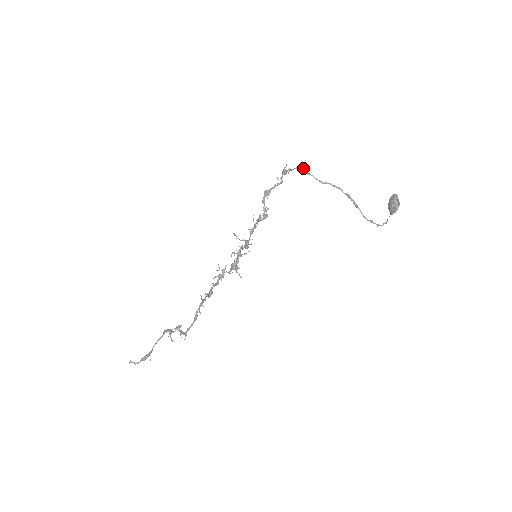
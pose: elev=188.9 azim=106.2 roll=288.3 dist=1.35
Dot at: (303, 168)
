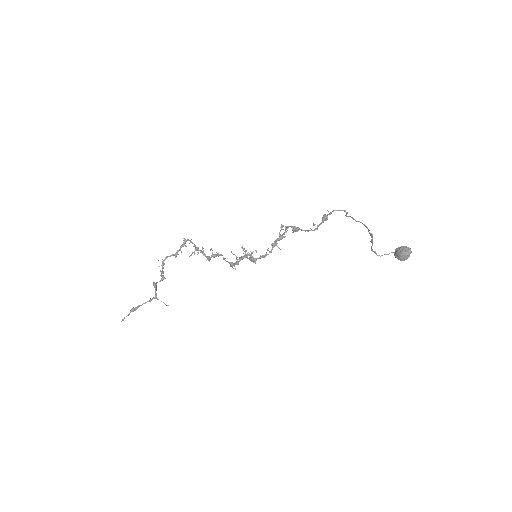
Dot at: (346, 213)
